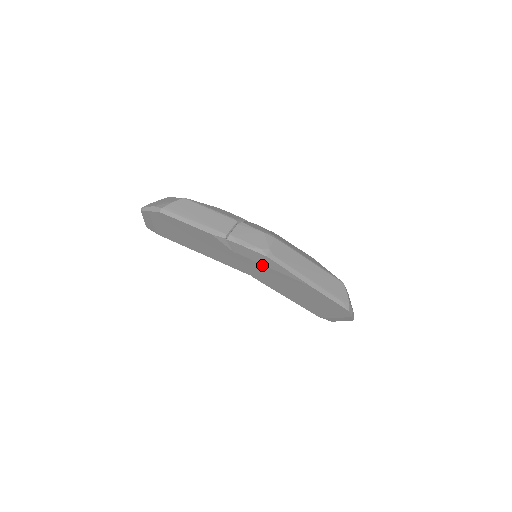
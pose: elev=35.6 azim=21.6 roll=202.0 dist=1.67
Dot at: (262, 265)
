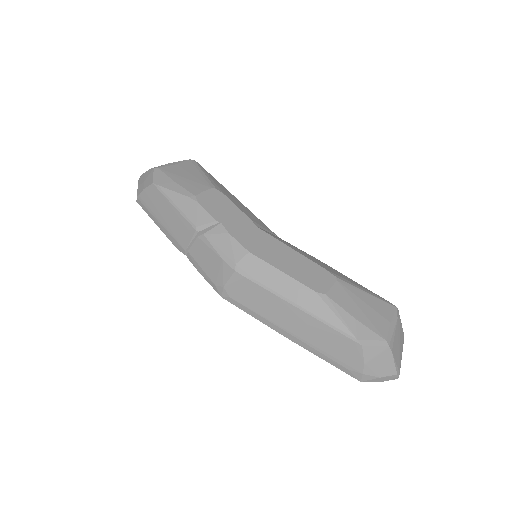
Dot at: occluded
